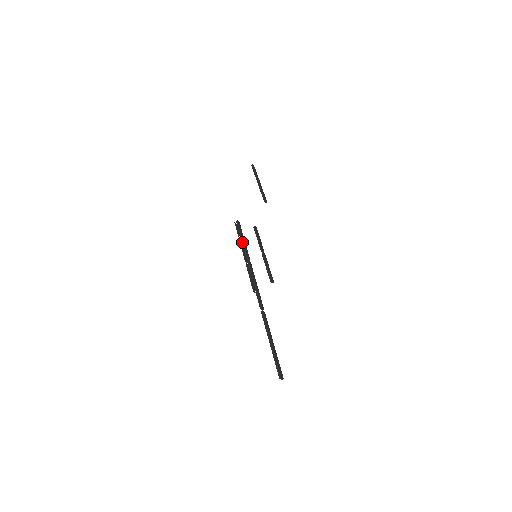
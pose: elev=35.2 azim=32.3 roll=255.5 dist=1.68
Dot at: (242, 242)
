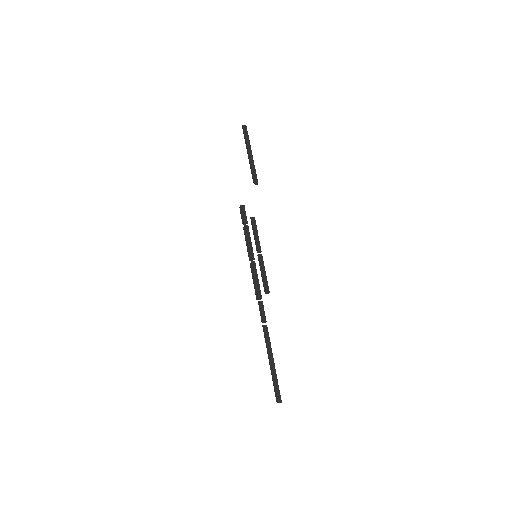
Dot at: (245, 236)
